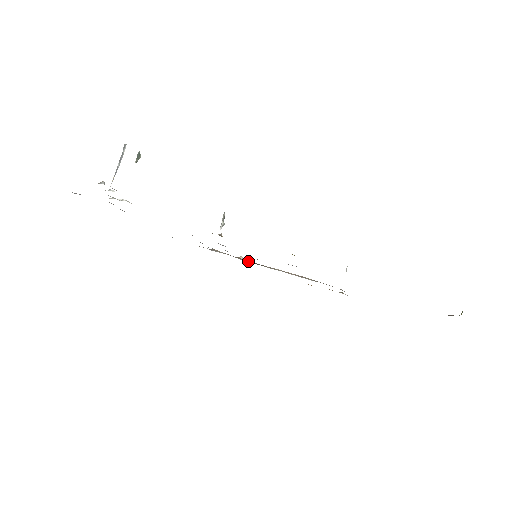
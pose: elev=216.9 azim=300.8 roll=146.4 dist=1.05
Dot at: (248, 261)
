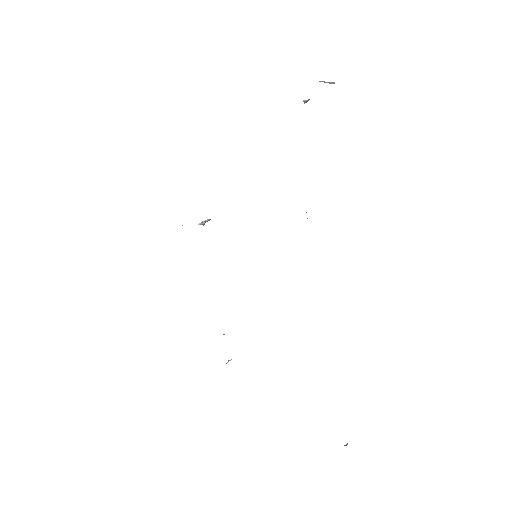
Dot at: occluded
